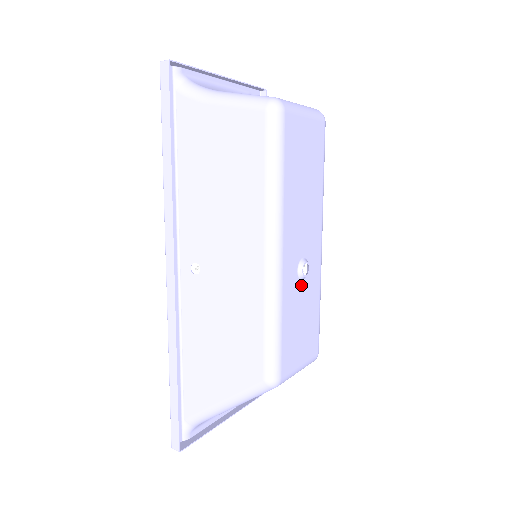
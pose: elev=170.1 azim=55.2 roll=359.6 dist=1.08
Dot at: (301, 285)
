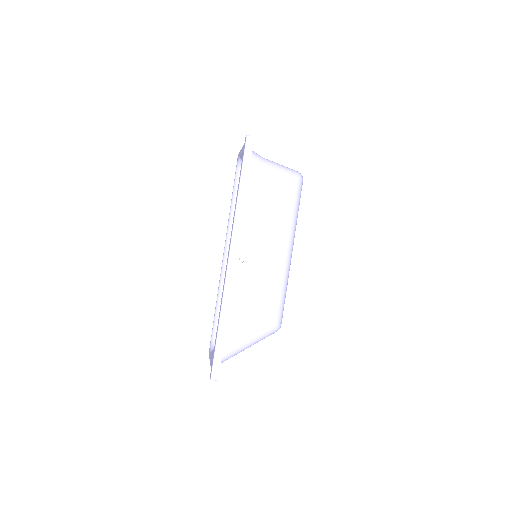
Dot at: occluded
